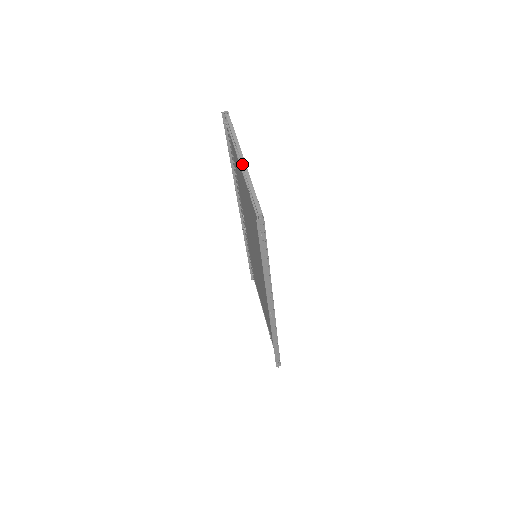
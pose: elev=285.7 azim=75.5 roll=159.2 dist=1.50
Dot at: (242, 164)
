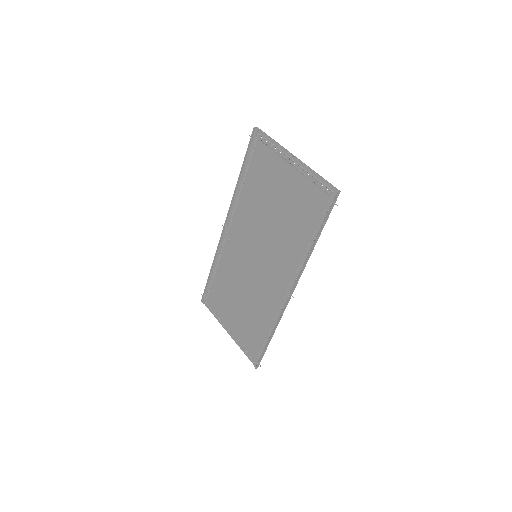
Dot at: (298, 160)
